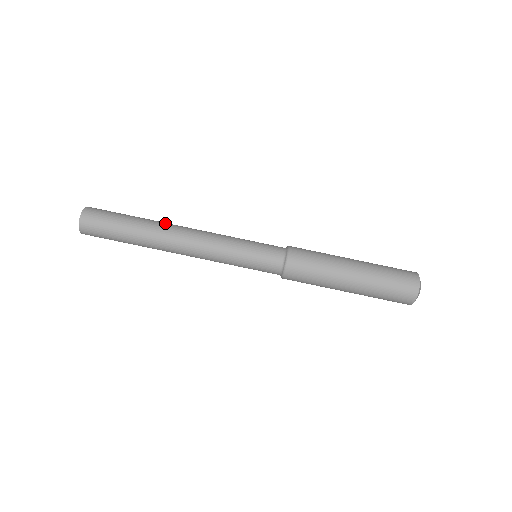
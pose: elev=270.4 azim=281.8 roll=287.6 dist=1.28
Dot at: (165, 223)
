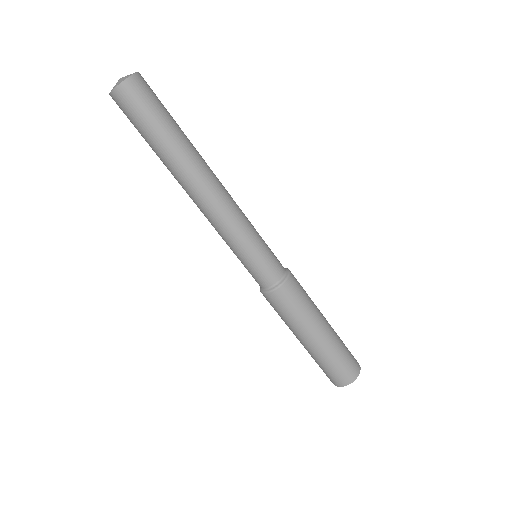
Dot at: (197, 166)
